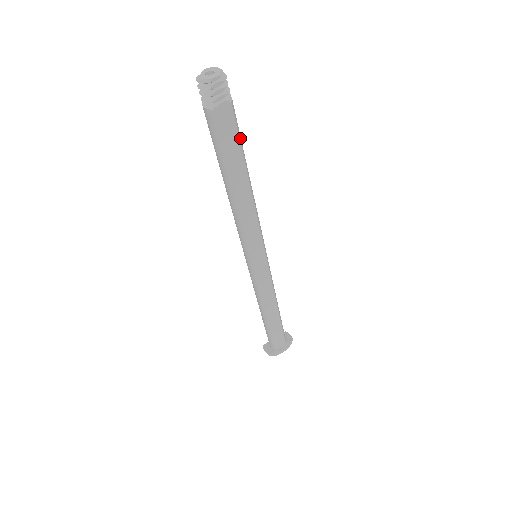
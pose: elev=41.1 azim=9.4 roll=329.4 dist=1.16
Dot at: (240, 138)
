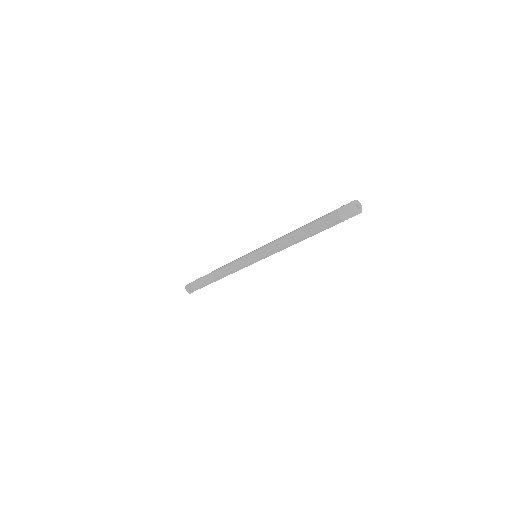
Dot at: occluded
